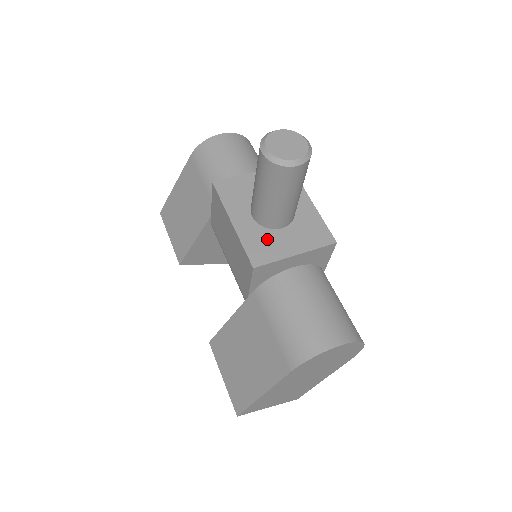
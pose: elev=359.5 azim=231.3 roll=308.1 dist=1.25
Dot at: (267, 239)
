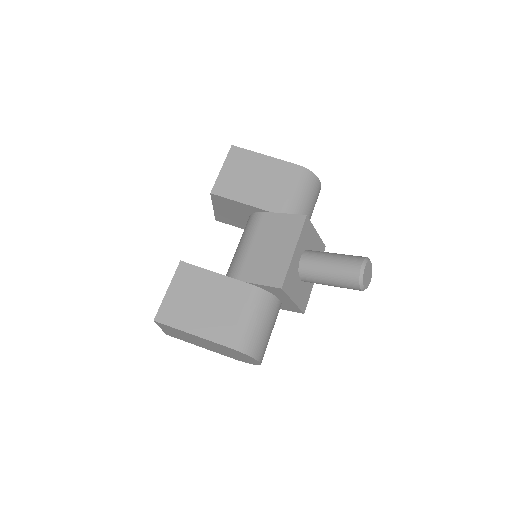
Dot at: (295, 279)
